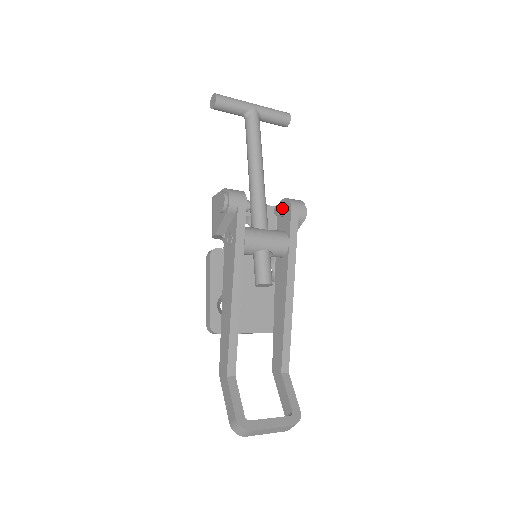
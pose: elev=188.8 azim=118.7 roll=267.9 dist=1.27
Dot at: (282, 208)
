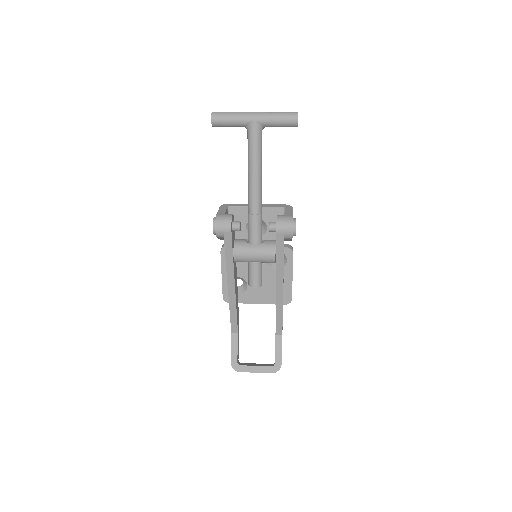
Dot at: (271, 228)
